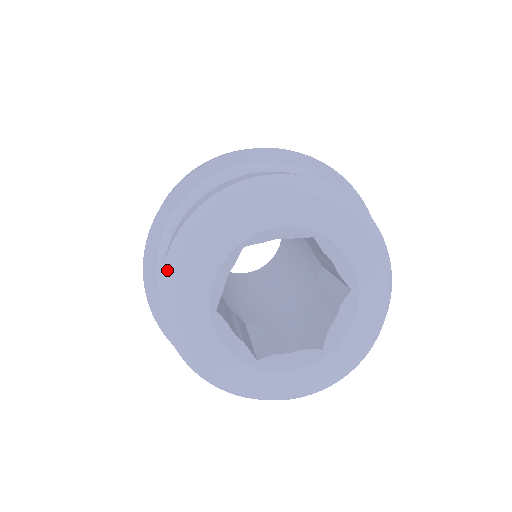
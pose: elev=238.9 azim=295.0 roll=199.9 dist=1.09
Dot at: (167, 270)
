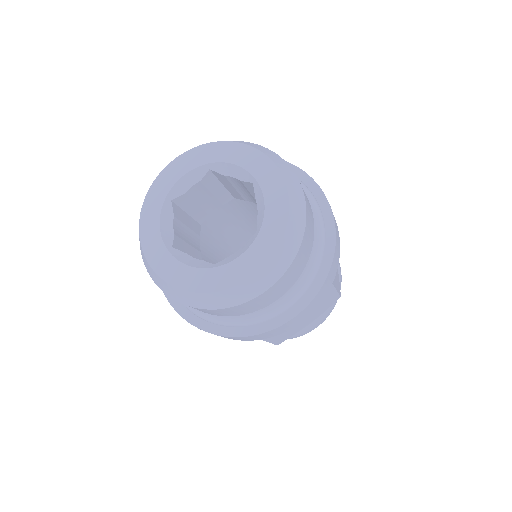
Dot at: occluded
